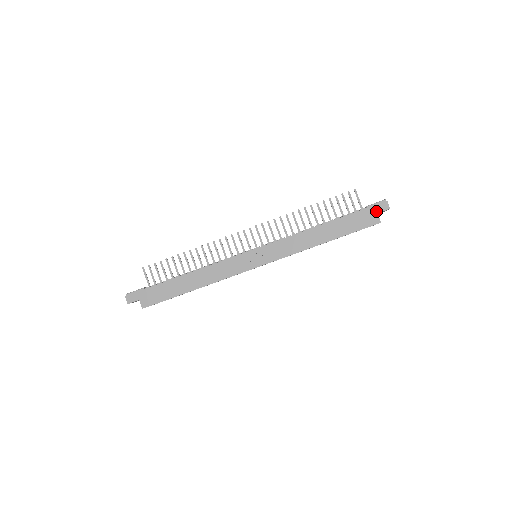
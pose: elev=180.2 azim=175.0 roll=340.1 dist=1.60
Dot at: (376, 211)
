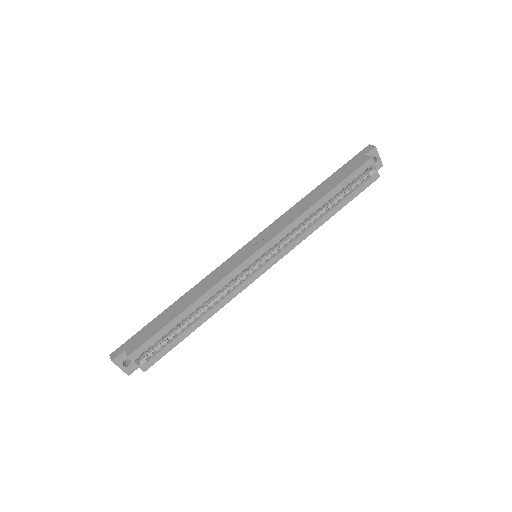
Dot at: (362, 155)
